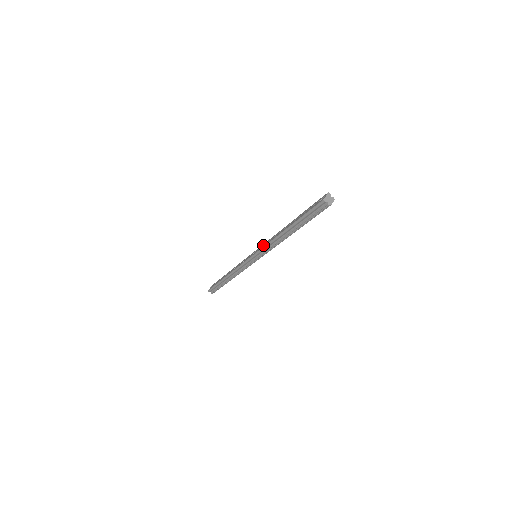
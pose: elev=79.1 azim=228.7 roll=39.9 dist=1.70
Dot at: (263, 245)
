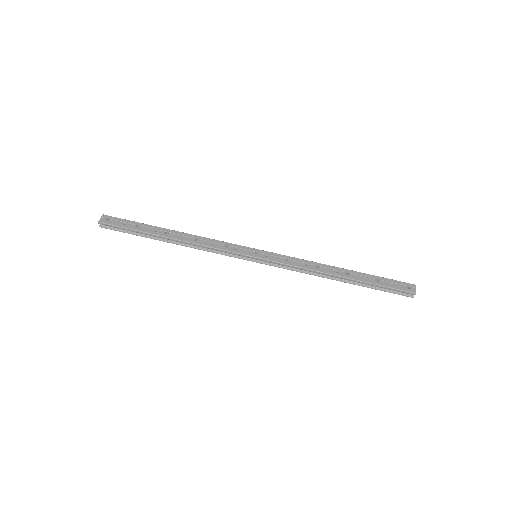
Dot at: (284, 258)
